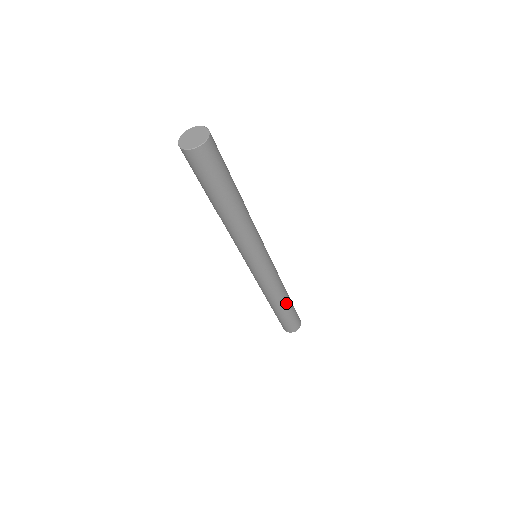
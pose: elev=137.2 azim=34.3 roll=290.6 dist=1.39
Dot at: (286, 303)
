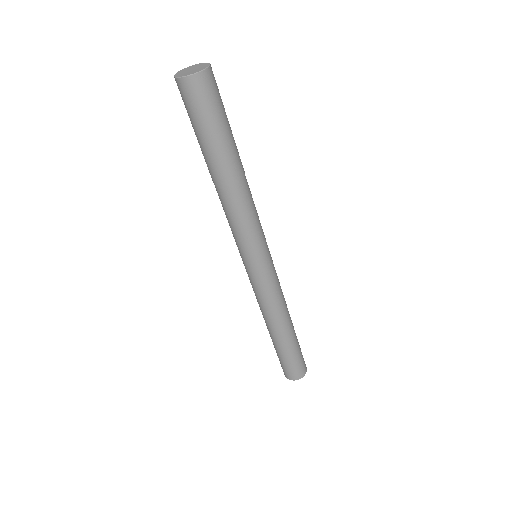
Dot at: (290, 330)
